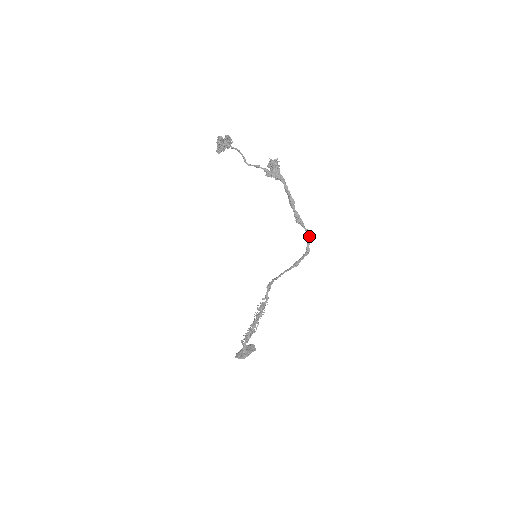
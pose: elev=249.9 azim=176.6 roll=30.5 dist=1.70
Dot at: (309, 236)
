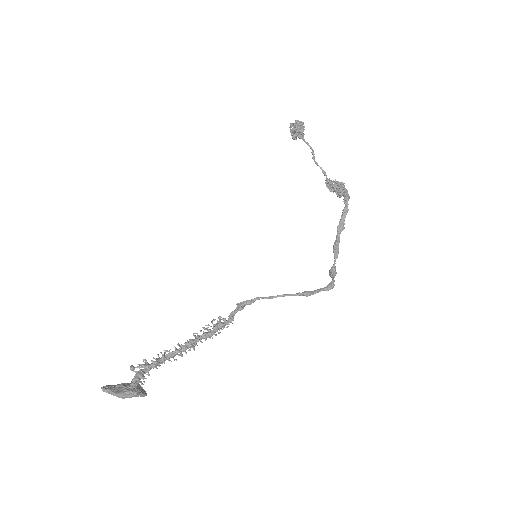
Dot at: (334, 274)
